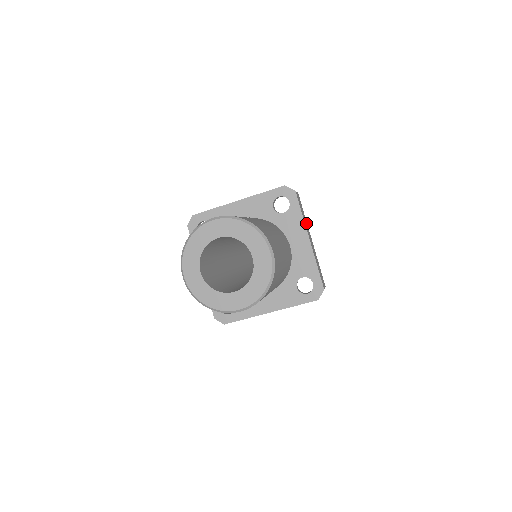
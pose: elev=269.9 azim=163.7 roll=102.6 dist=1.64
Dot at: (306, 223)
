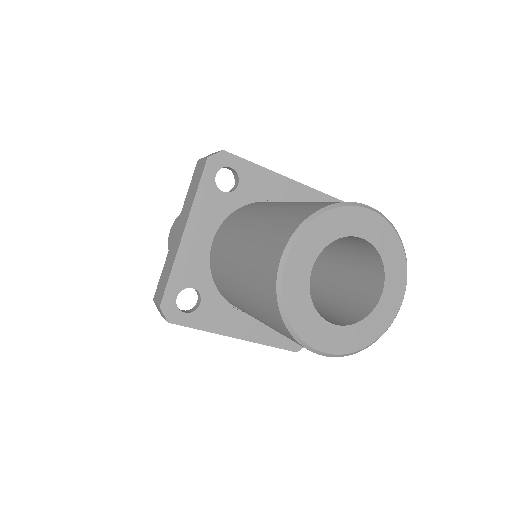
Dot at: occluded
